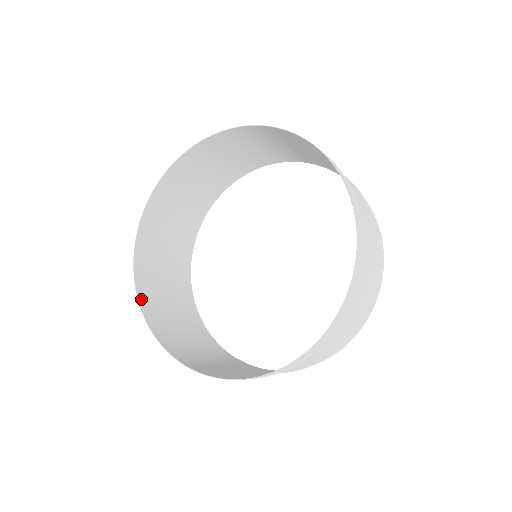
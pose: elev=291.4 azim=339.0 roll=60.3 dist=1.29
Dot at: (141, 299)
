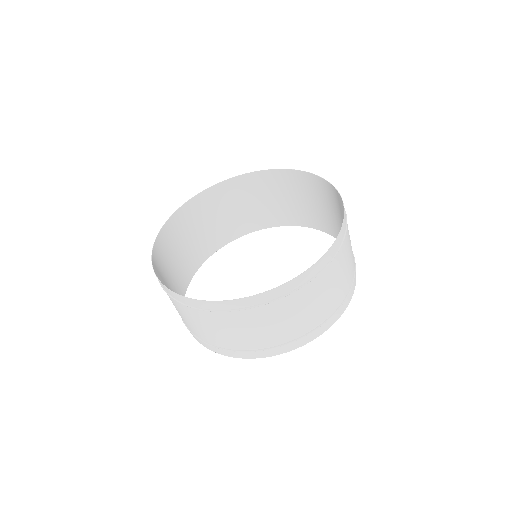
Dot at: (153, 260)
